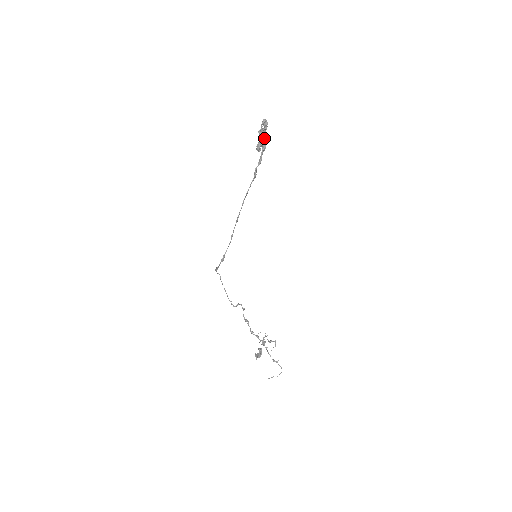
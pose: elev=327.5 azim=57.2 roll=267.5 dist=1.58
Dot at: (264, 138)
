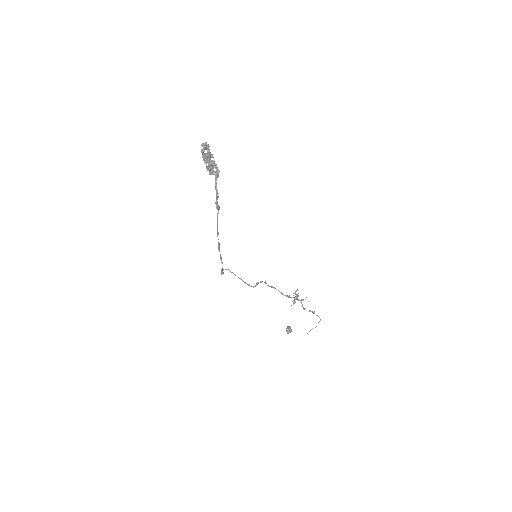
Dot at: (211, 165)
